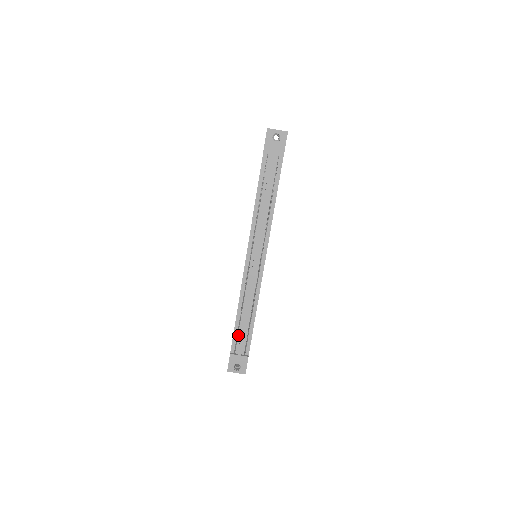
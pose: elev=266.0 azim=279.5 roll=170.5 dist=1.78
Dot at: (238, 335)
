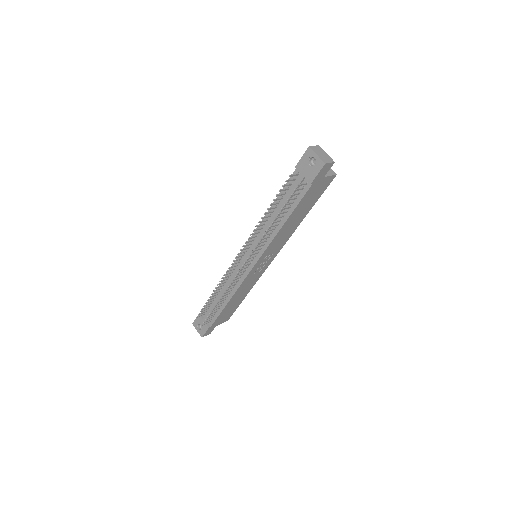
Dot at: (211, 305)
